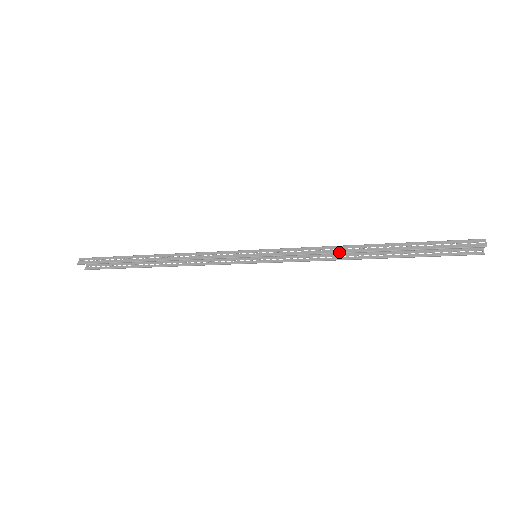
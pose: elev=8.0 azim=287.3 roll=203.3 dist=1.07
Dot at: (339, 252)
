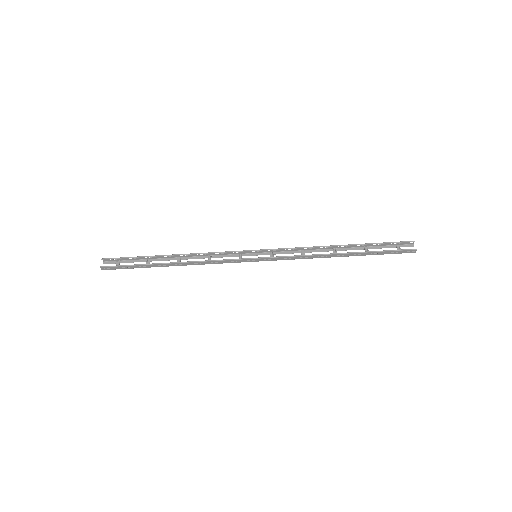
Dot at: (319, 246)
